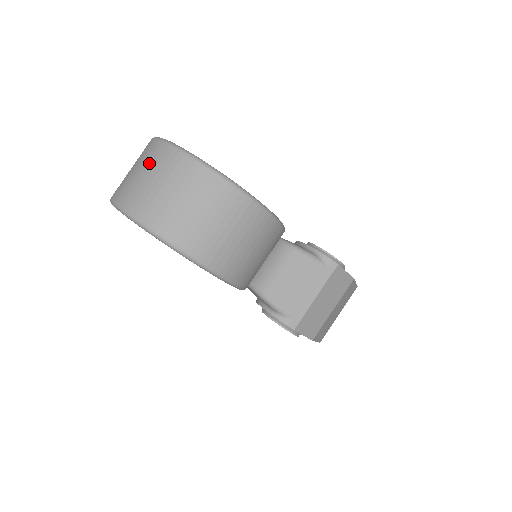
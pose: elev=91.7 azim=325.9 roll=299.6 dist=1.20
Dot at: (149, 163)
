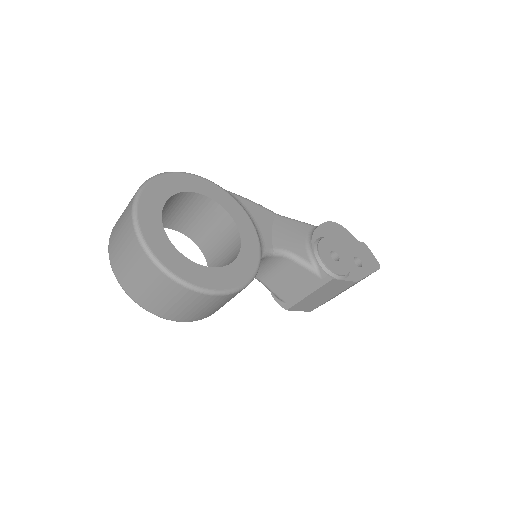
Dot at: (124, 233)
